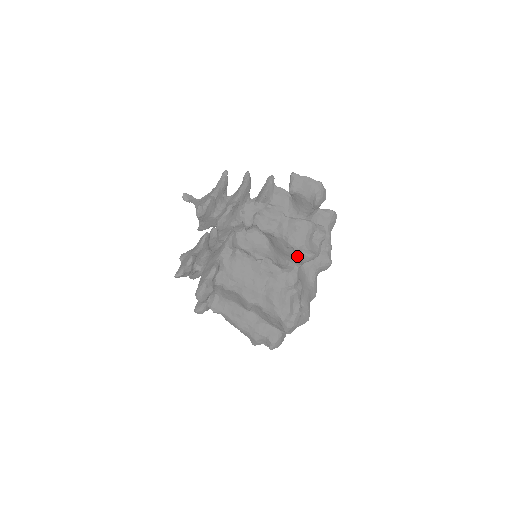
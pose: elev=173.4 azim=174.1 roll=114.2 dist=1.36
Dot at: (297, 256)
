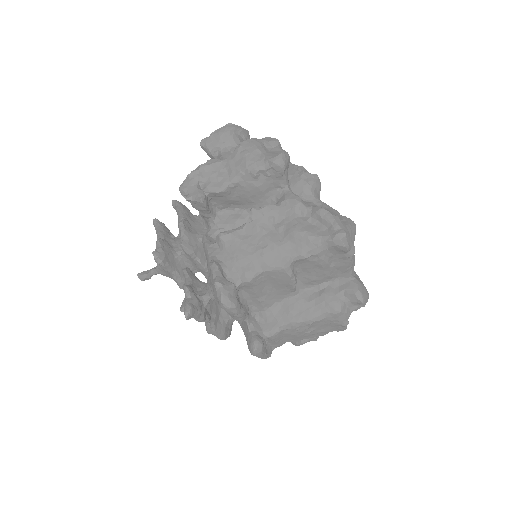
Dot at: (272, 175)
